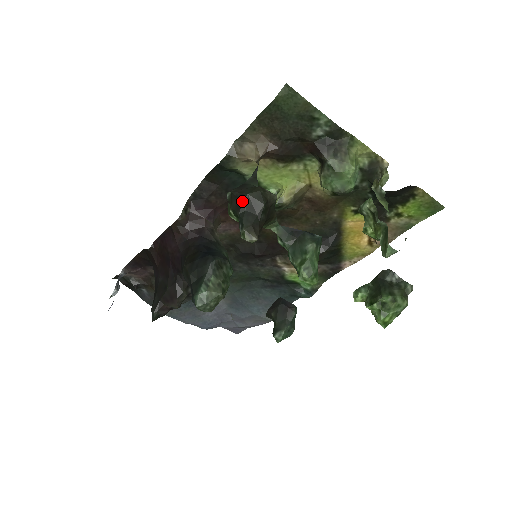
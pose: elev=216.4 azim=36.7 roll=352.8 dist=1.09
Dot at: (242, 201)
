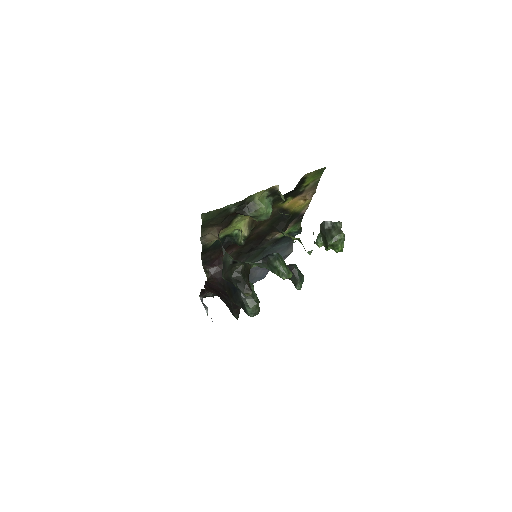
Dot at: (231, 281)
